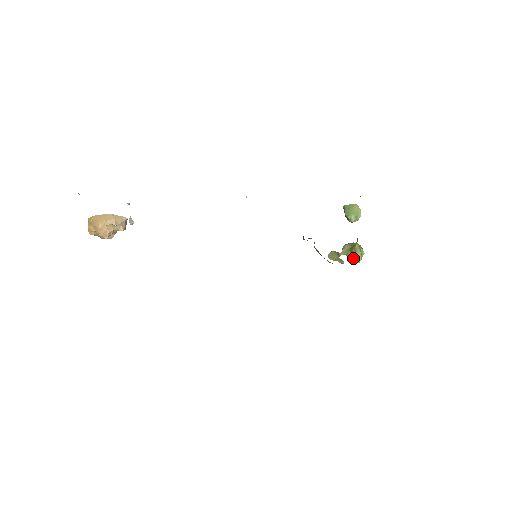
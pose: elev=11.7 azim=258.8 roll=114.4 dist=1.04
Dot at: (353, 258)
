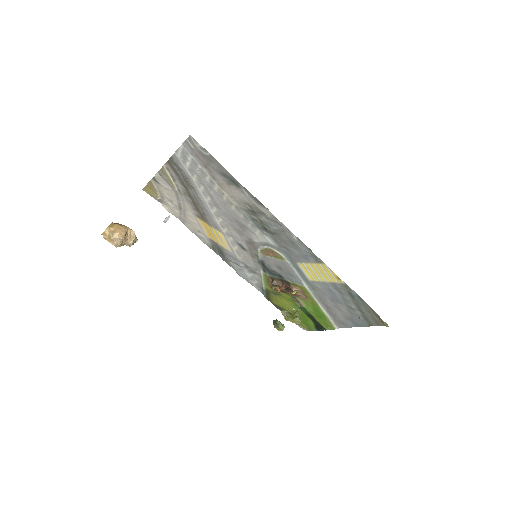
Dot at: (297, 316)
